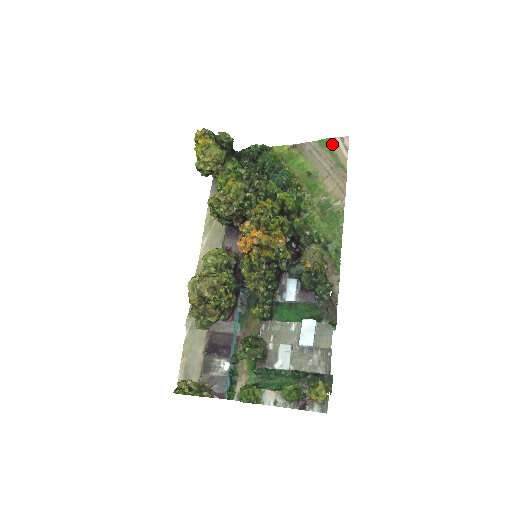
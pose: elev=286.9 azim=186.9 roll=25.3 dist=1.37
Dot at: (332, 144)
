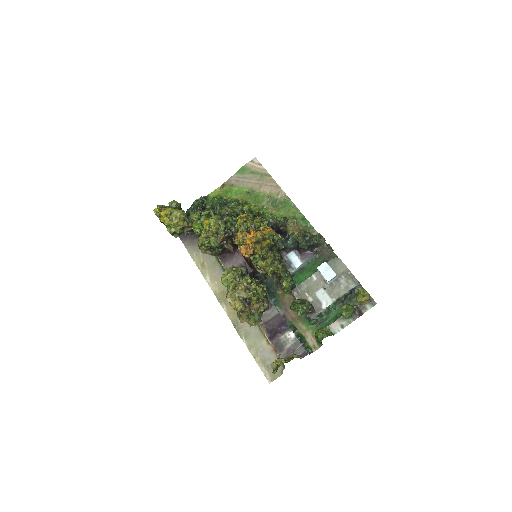
Dot at: (248, 168)
